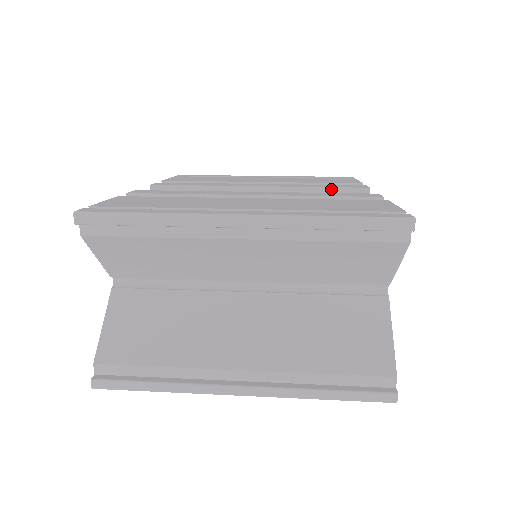
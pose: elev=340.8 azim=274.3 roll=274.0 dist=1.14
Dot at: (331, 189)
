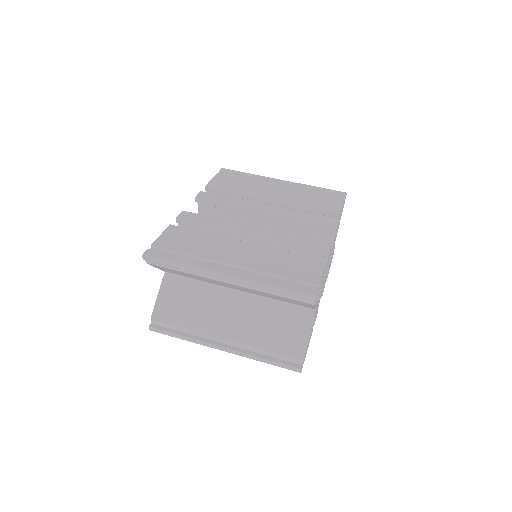
Dot at: (311, 223)
